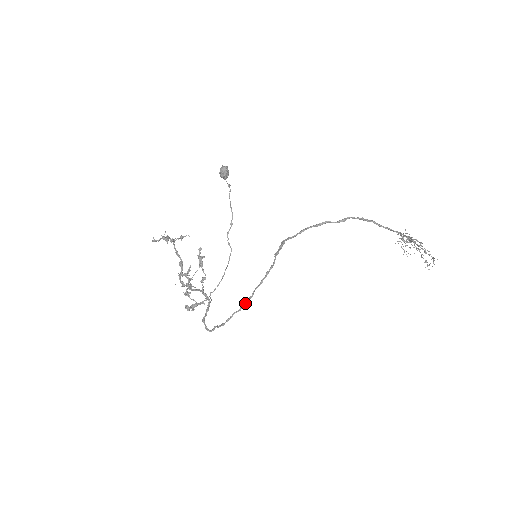
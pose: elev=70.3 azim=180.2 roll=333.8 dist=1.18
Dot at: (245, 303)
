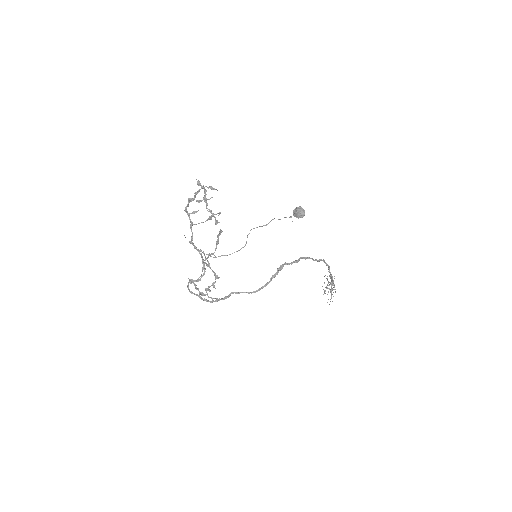
Dot at: (230, 295)
